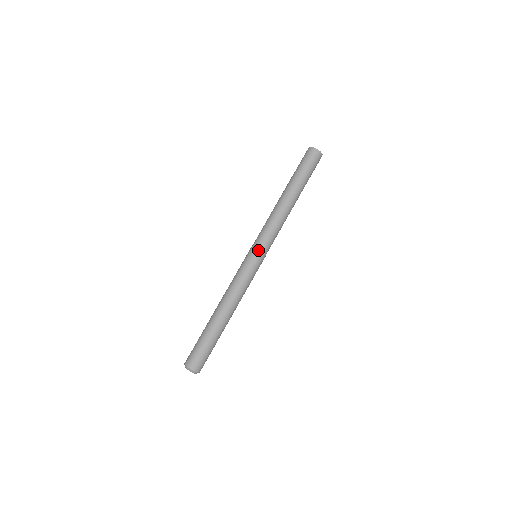
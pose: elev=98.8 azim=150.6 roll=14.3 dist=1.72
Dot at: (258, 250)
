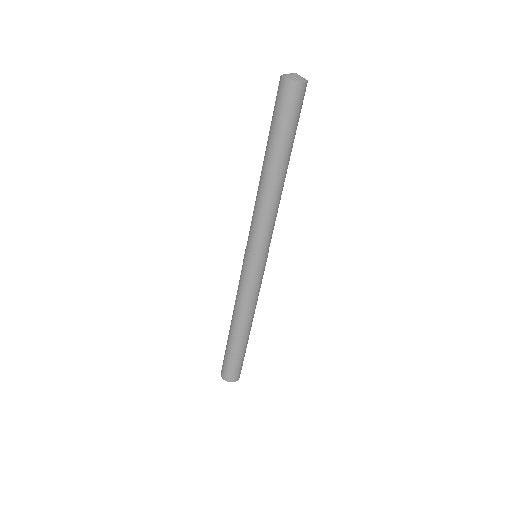
Dot at: (249, 254)
